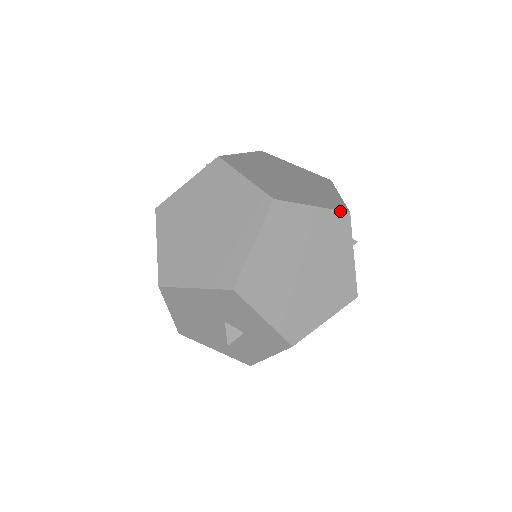
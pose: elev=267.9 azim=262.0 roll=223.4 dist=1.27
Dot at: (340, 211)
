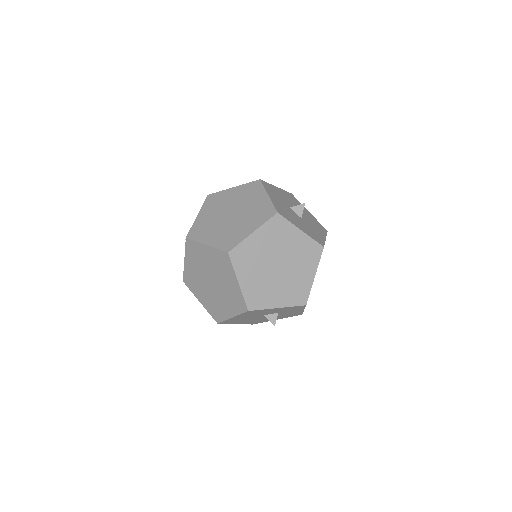
Dot at: (271, 218)
